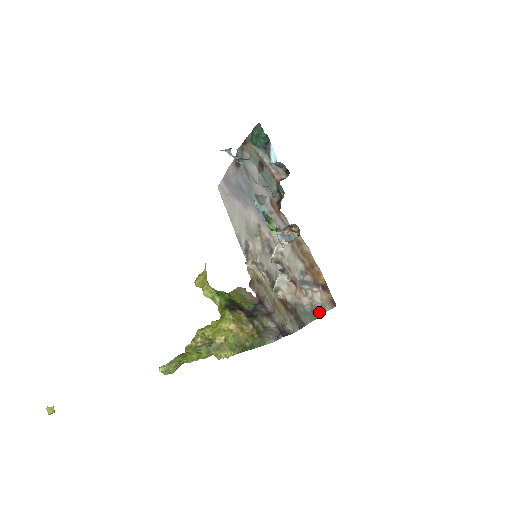
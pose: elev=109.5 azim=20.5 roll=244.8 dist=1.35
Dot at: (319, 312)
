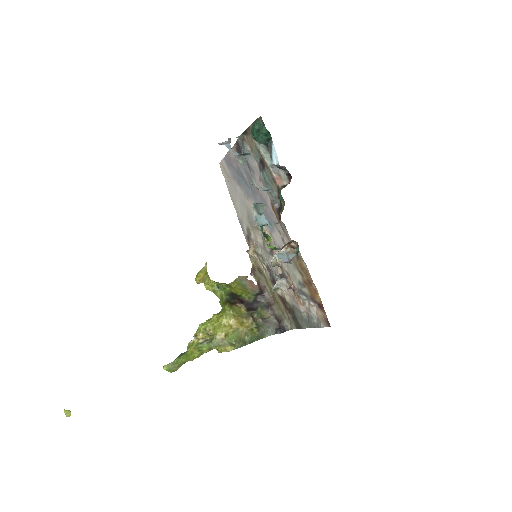
Dot at: (315, 324)
